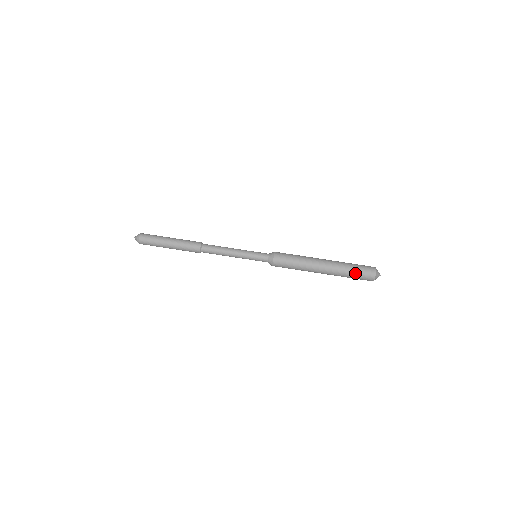
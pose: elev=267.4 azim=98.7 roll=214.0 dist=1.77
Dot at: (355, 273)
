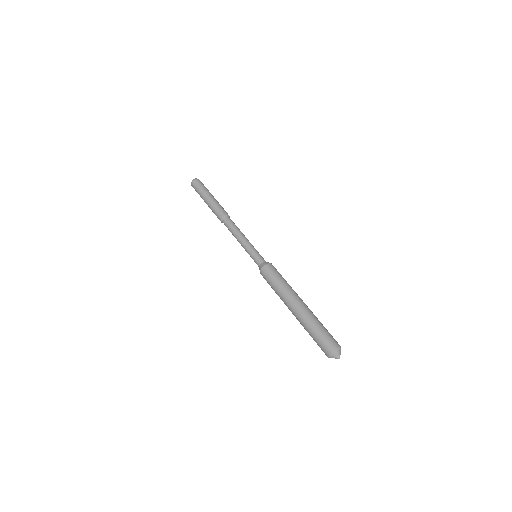
Dot at: (316, 334)
